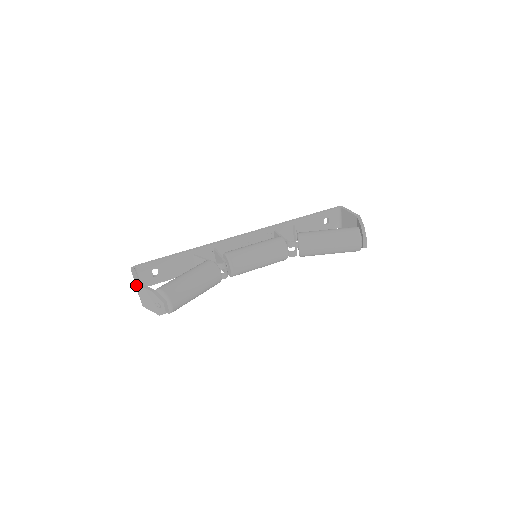
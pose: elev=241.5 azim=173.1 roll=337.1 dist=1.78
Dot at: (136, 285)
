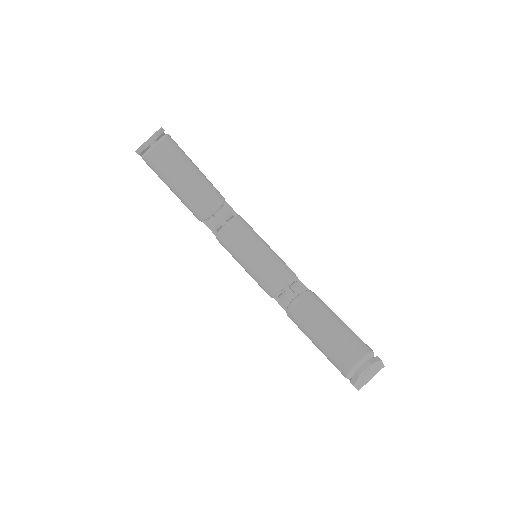
Dot at: occluded
